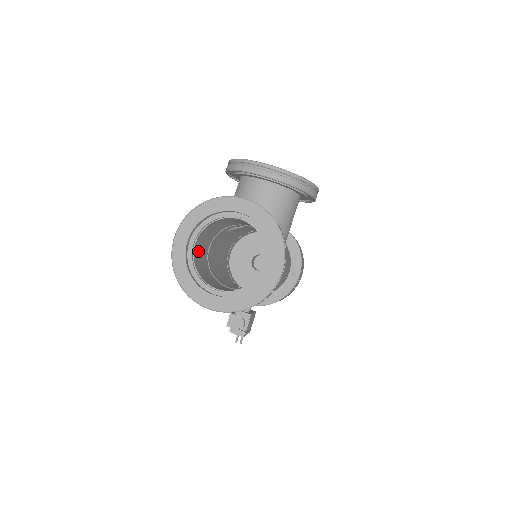
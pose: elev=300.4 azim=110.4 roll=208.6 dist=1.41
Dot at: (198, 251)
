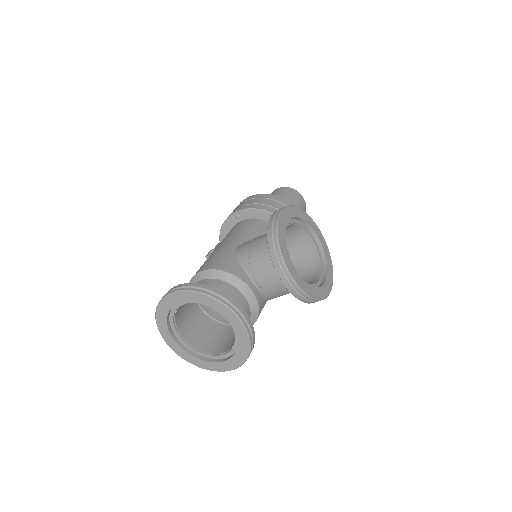
Dot at: occluded
